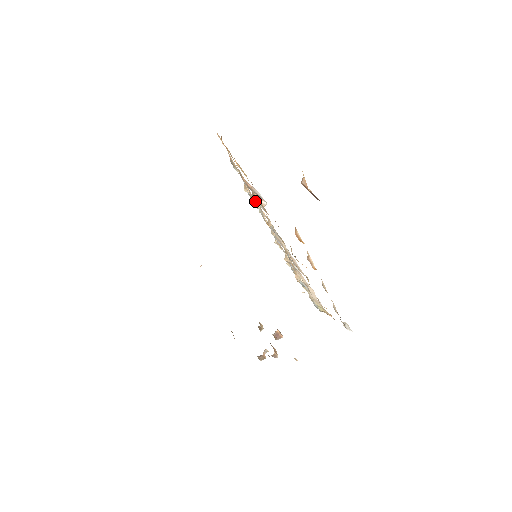
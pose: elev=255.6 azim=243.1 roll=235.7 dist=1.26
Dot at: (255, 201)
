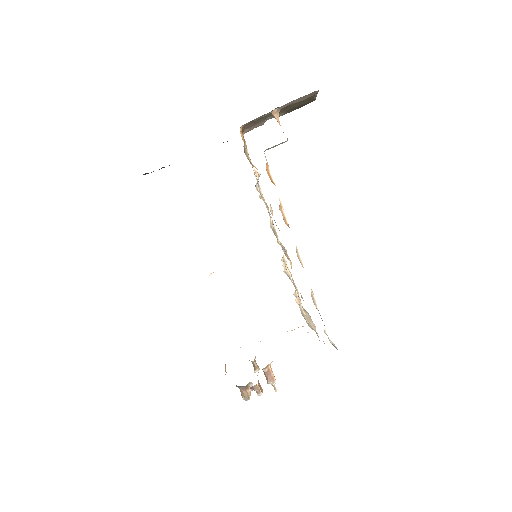
Dot at: occluded
